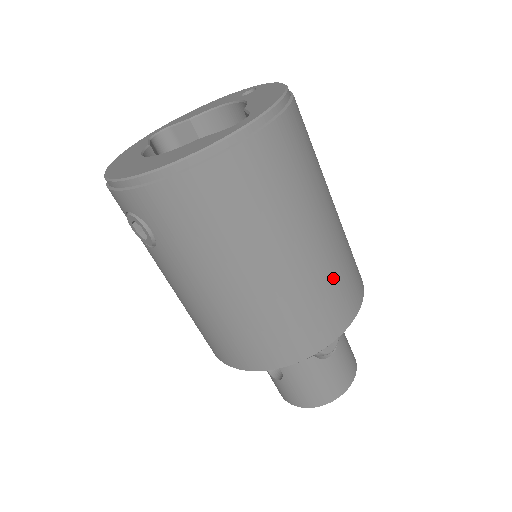
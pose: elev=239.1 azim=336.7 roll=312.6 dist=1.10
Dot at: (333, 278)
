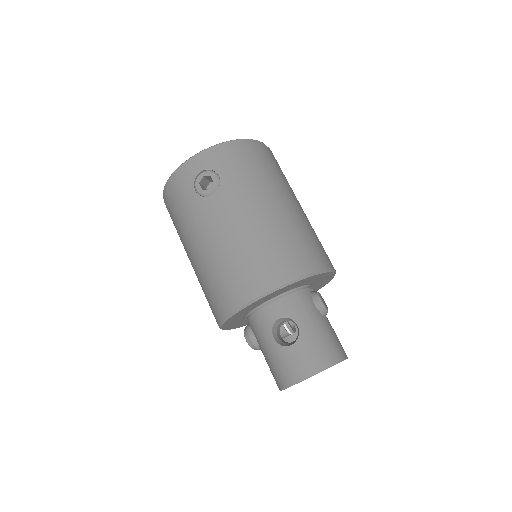
Dot at: occluded
